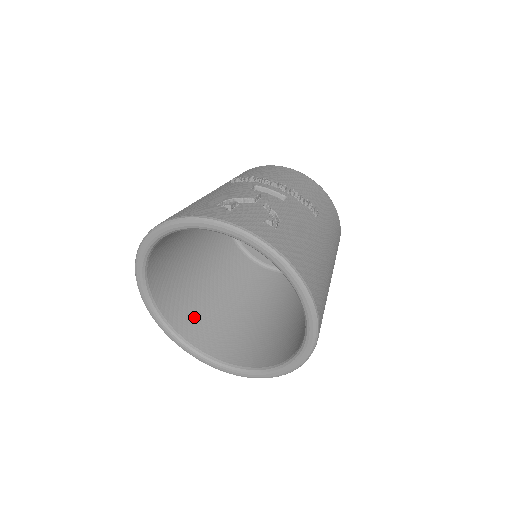
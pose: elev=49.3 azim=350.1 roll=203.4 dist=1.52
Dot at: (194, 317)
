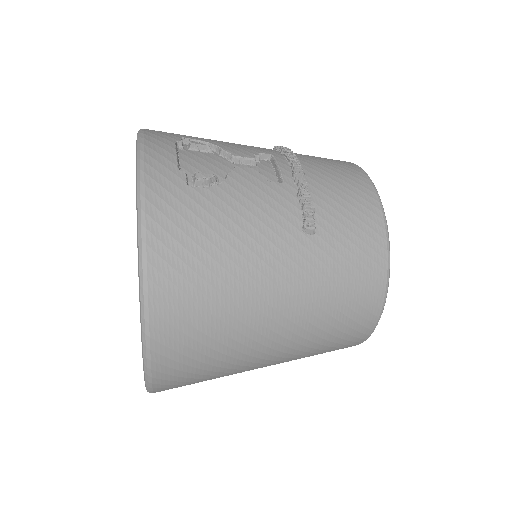
Dot at: occluded
